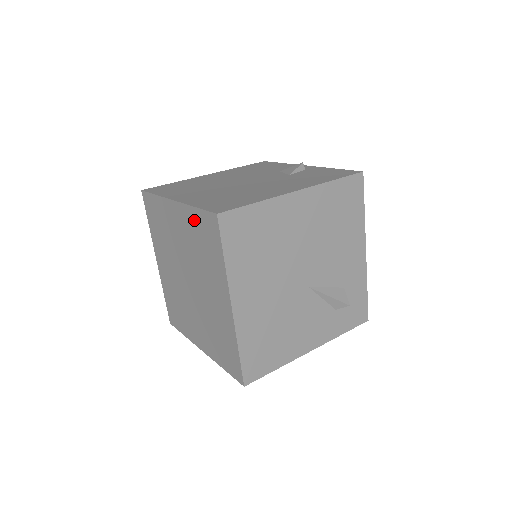
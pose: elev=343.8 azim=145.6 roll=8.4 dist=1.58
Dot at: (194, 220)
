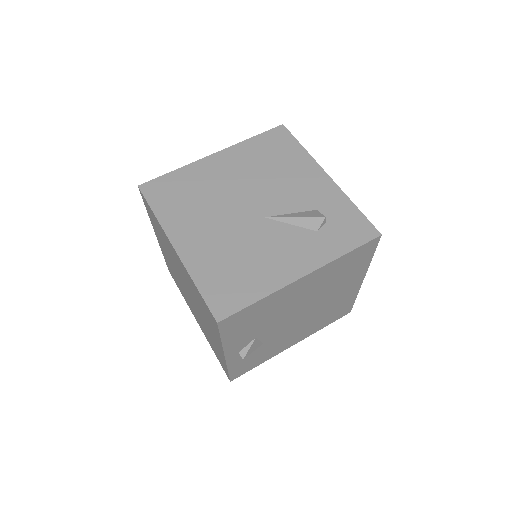
Dot at: (152, 222)
